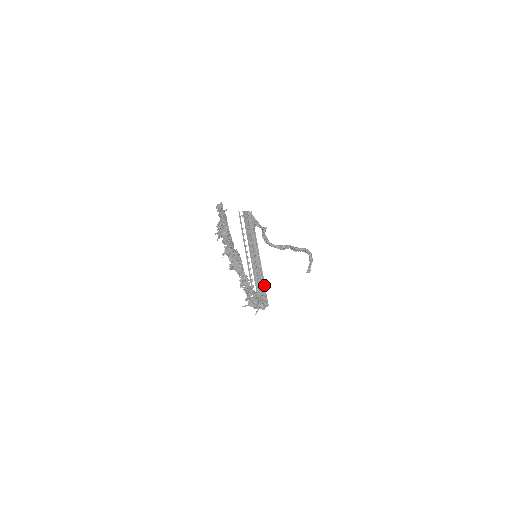
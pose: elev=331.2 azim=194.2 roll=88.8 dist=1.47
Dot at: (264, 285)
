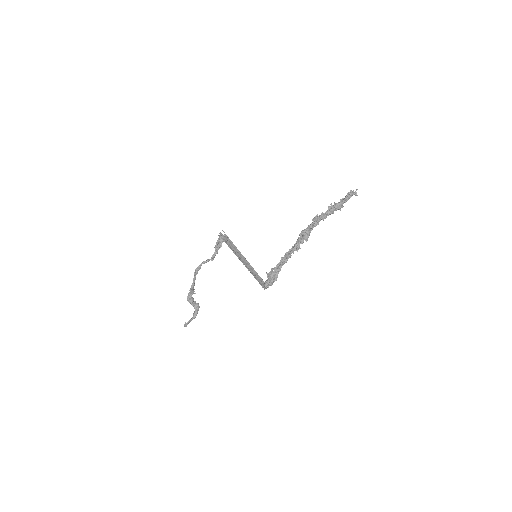
Dot at: (255, 278)
